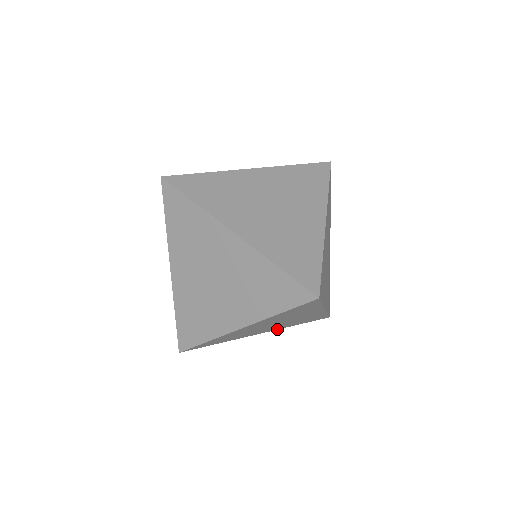
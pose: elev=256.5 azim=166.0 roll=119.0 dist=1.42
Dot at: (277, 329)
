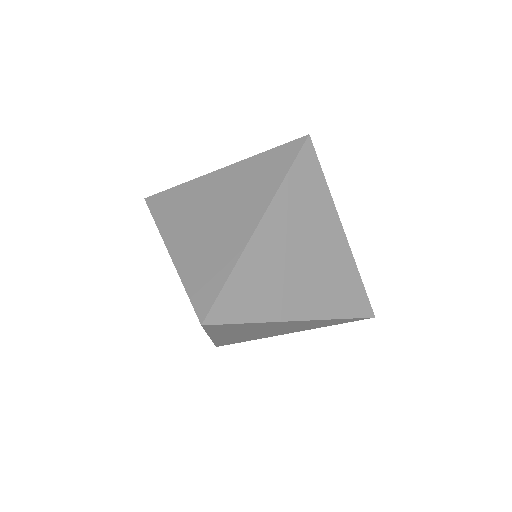
Dot at: (308, 329)
